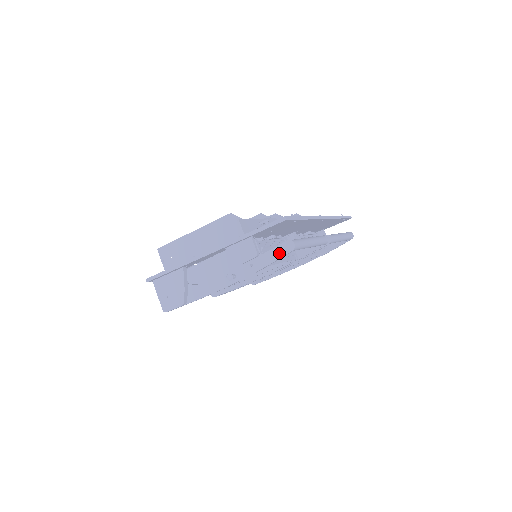
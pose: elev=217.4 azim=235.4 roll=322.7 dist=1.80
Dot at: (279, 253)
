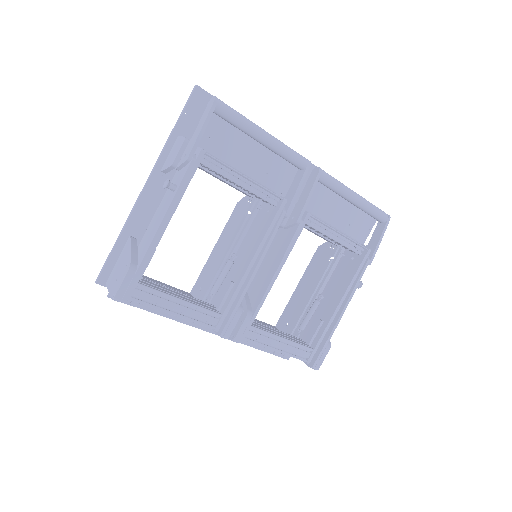
Dot at: (204, 117)
